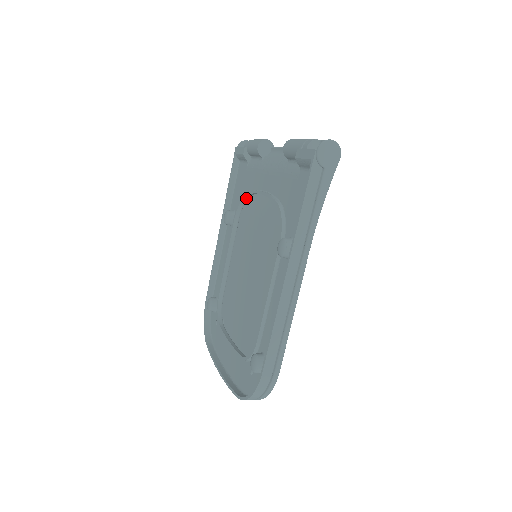
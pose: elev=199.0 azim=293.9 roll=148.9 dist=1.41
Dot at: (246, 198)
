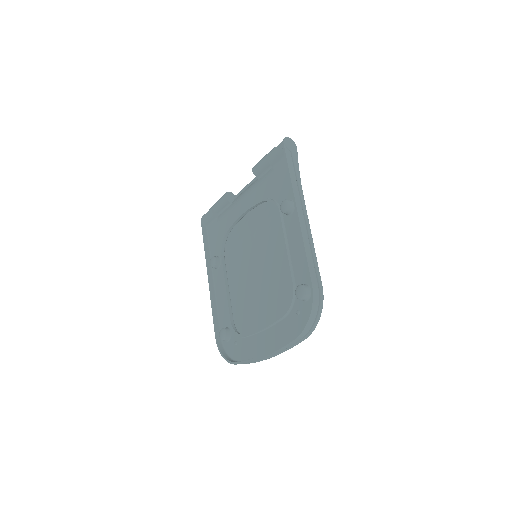
Dot at: (227, 236)
